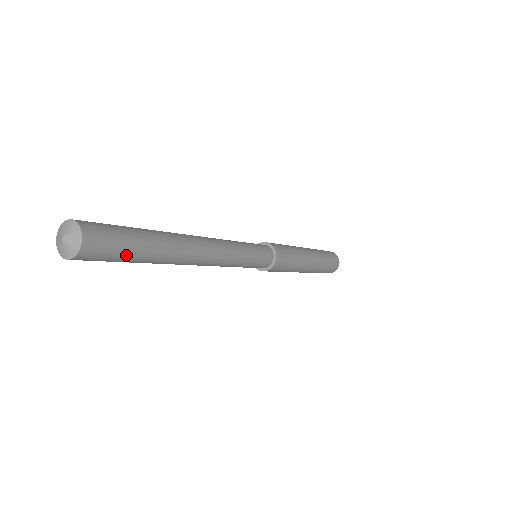
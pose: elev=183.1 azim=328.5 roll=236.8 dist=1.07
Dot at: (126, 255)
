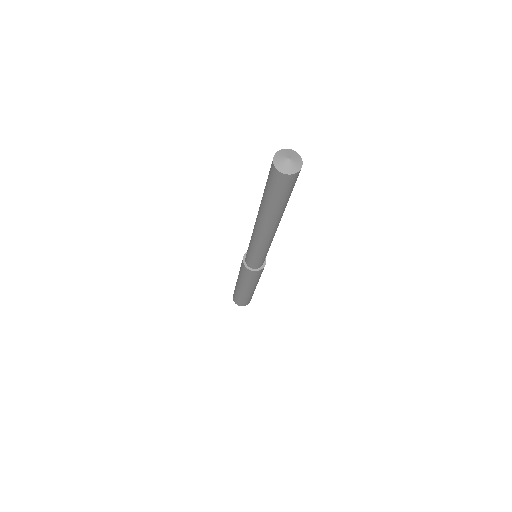
Dot at: (286, 195)
